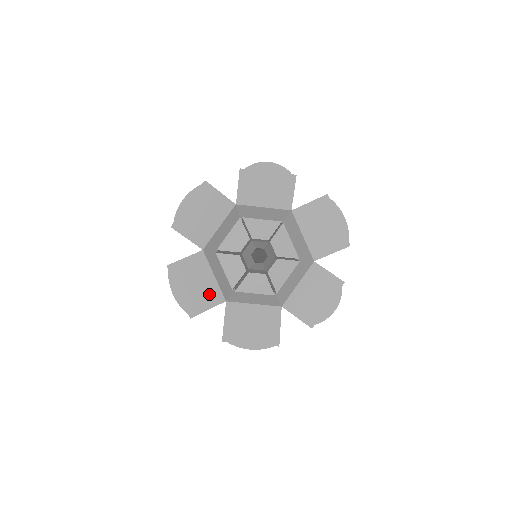
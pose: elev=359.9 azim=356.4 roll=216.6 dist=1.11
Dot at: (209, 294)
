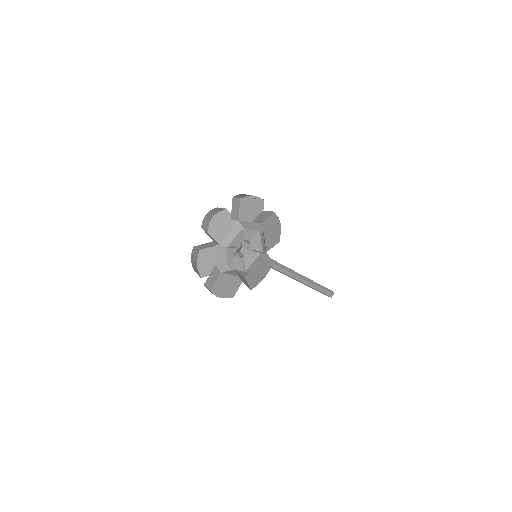
Dot at: (235, 283)
